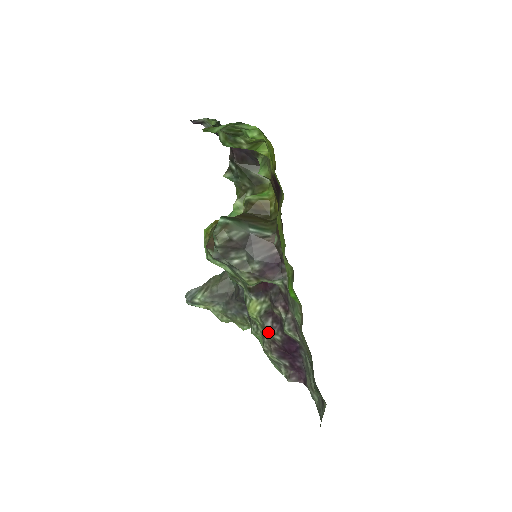
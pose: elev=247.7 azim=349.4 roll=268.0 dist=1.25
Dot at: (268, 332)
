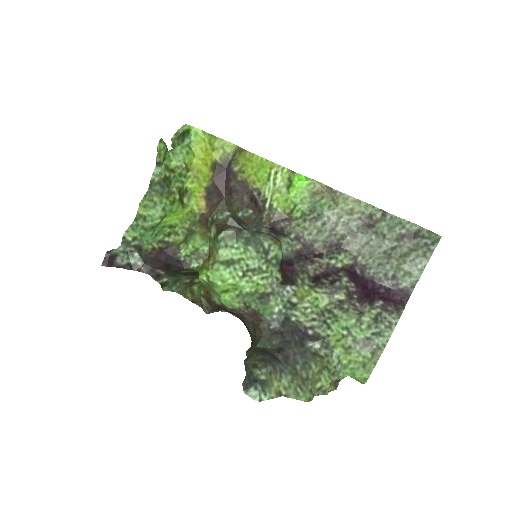
Dot at: (336, 286)
